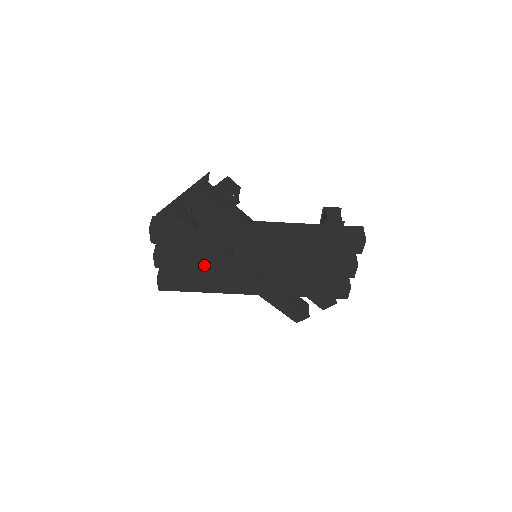
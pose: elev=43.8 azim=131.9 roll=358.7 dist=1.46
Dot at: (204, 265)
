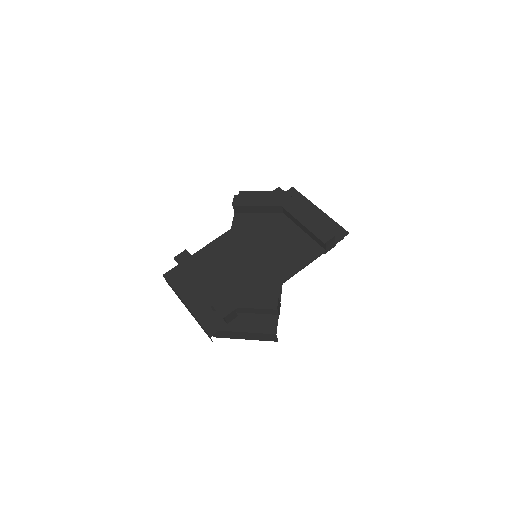
Dot at: occluded
